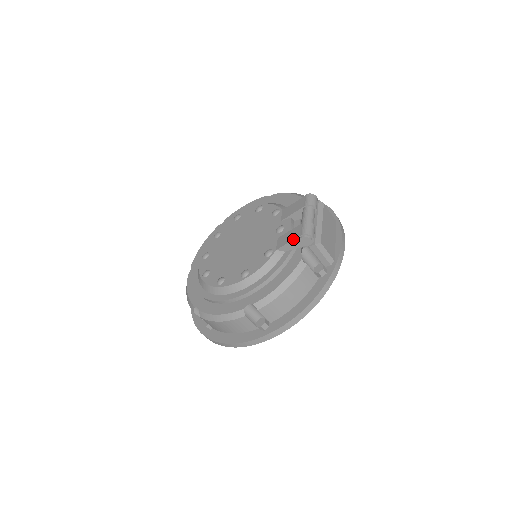
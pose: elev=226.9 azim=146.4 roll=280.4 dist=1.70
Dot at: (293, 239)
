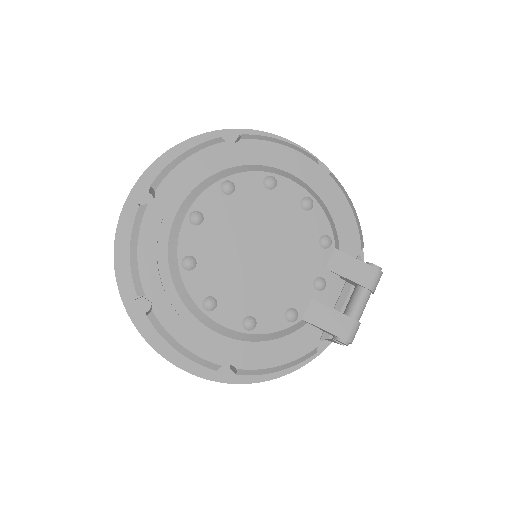
Dot at: (333, 333)
